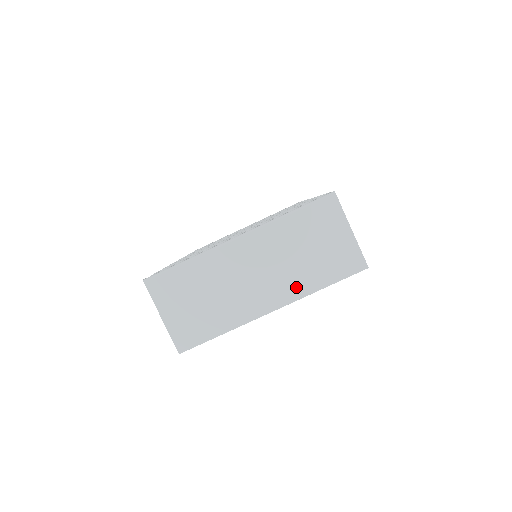
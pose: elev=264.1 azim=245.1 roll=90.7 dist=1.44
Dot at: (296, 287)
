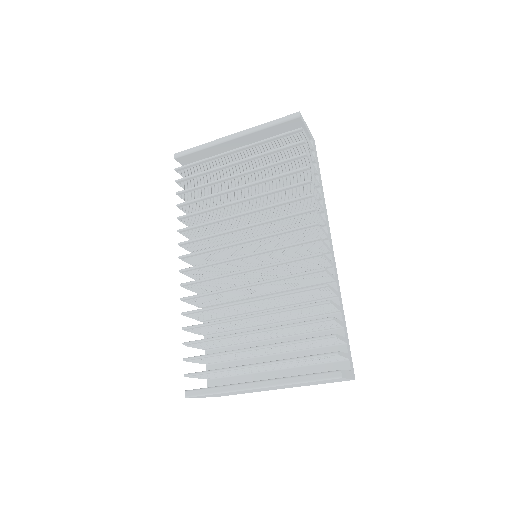
Dot at: (300, 386)
